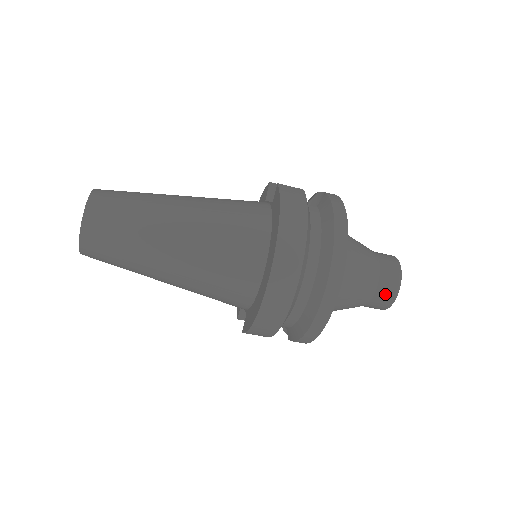
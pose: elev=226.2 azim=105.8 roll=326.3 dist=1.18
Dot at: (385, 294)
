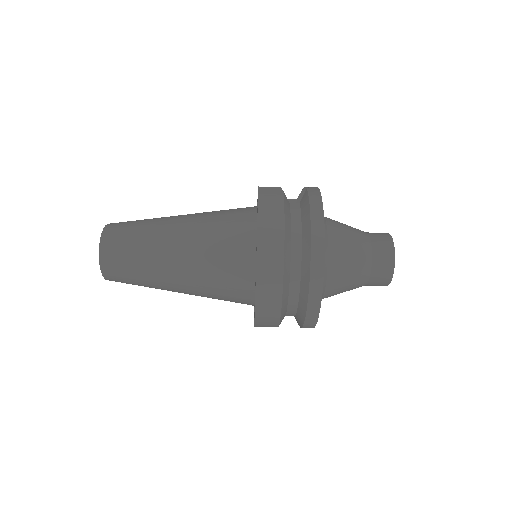
Dot at: (381, 272)
